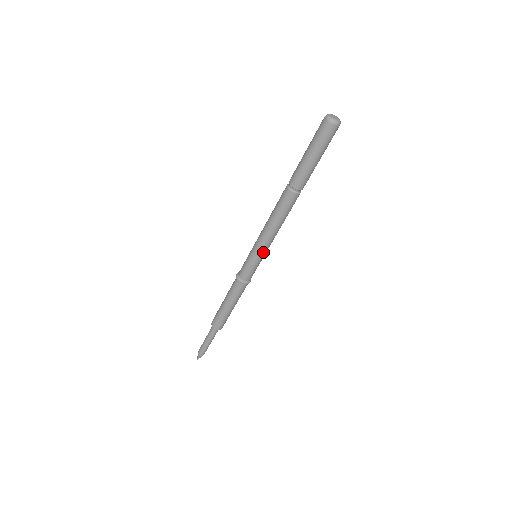
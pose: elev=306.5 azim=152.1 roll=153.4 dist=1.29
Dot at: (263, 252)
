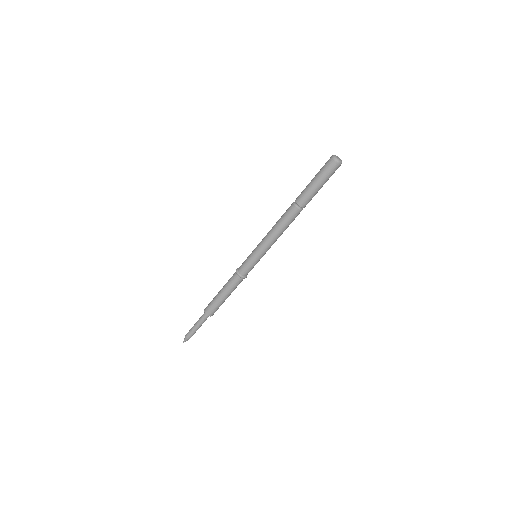
Dot at: (259, 250)
